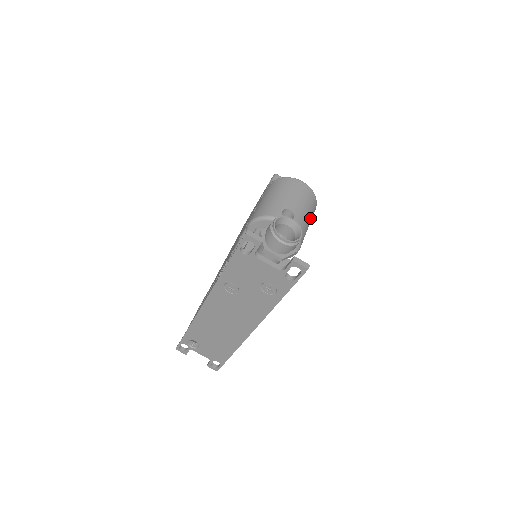
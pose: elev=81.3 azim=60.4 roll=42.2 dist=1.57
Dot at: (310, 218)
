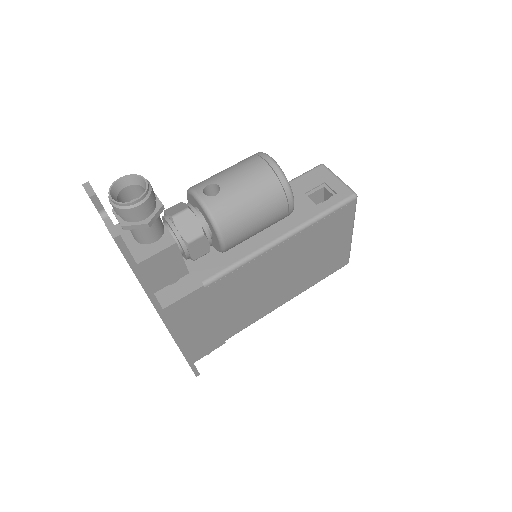
Dot at: (260, 205)
